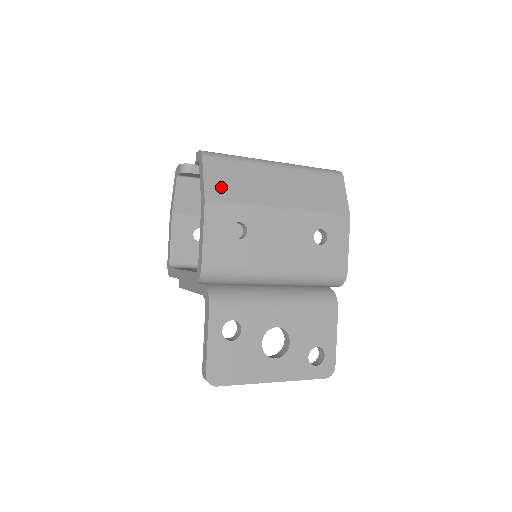
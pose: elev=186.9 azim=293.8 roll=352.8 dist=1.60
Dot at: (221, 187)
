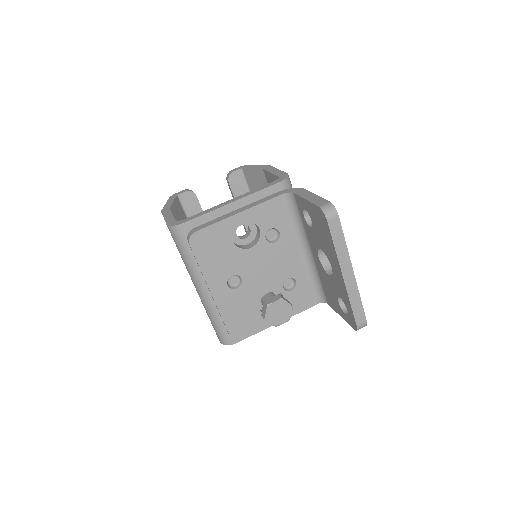
Dot at: occluded
